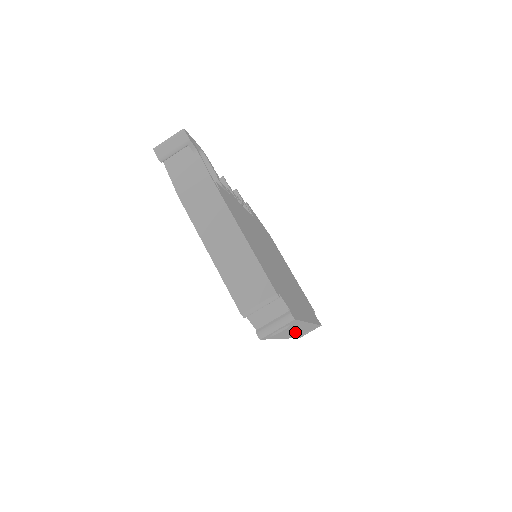
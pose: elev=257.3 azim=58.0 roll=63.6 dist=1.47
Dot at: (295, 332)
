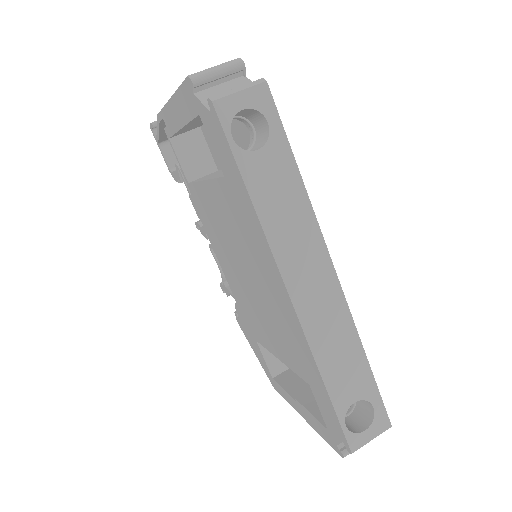
Dot at: (308, 288)
